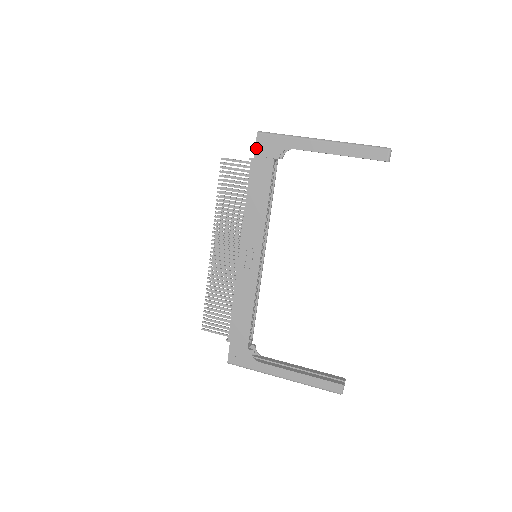
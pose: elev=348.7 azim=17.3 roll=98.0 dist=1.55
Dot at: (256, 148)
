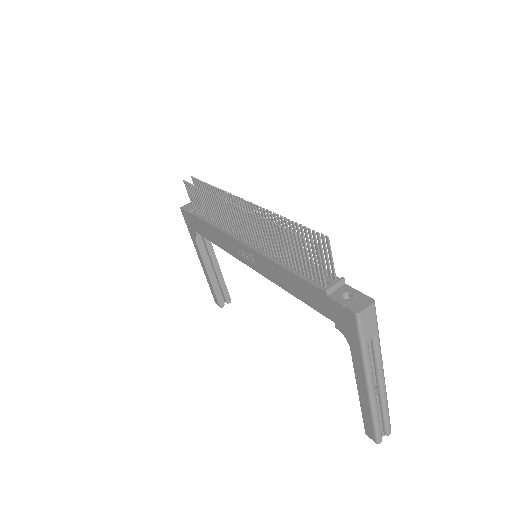
Dot at: (338, 304)
